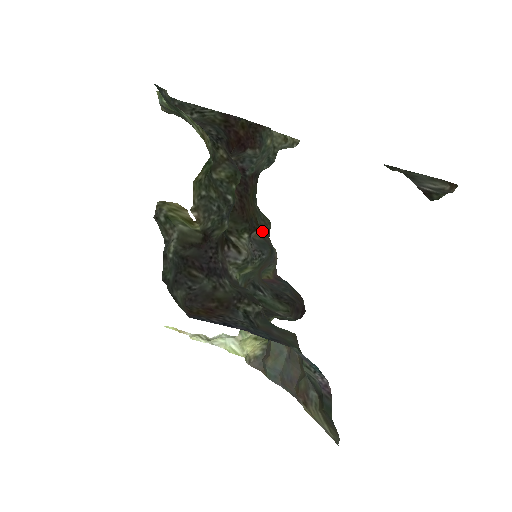
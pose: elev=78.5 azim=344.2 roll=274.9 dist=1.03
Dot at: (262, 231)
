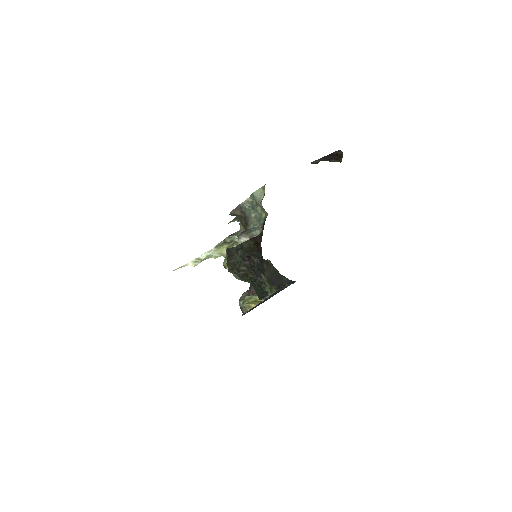
Dot at: occluded
